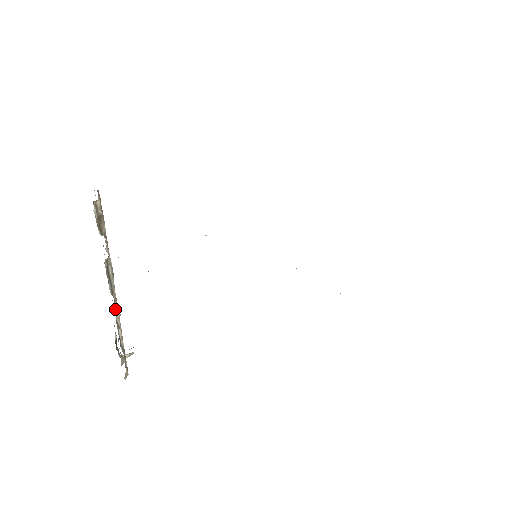
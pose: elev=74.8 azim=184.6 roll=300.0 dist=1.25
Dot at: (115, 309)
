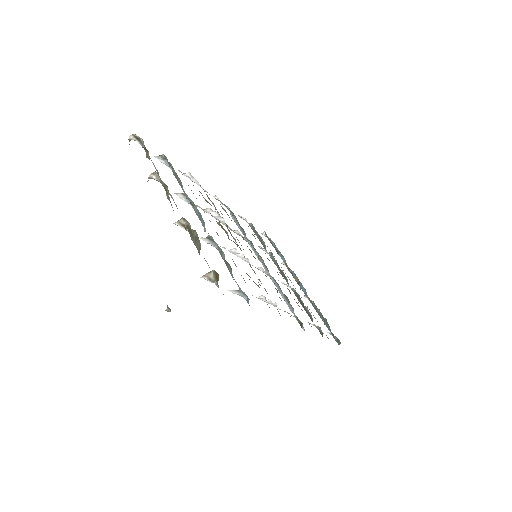
Dot at: occluded
